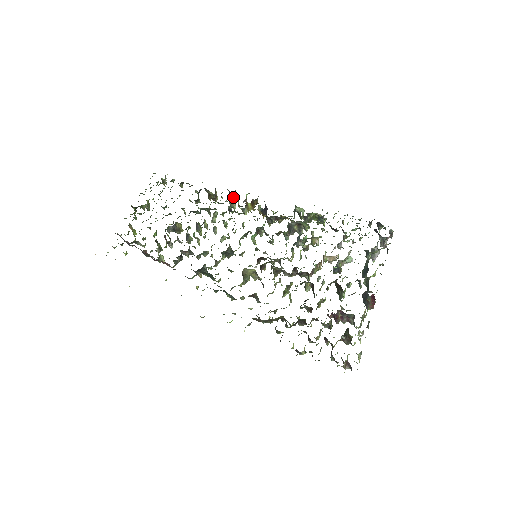
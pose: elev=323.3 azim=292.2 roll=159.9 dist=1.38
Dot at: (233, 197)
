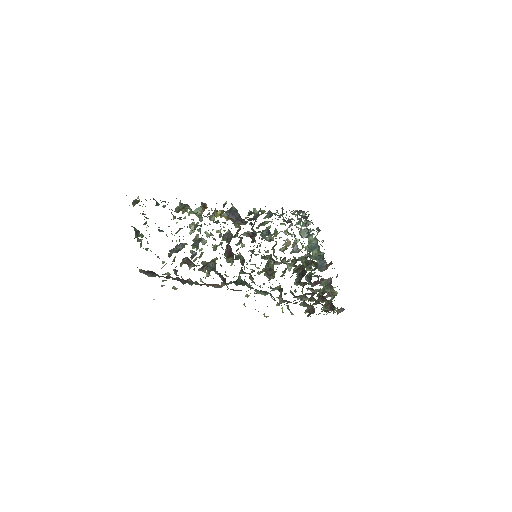
Dot at: occluded
